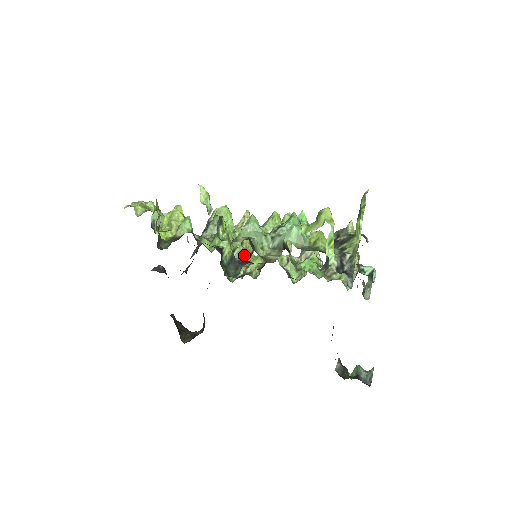
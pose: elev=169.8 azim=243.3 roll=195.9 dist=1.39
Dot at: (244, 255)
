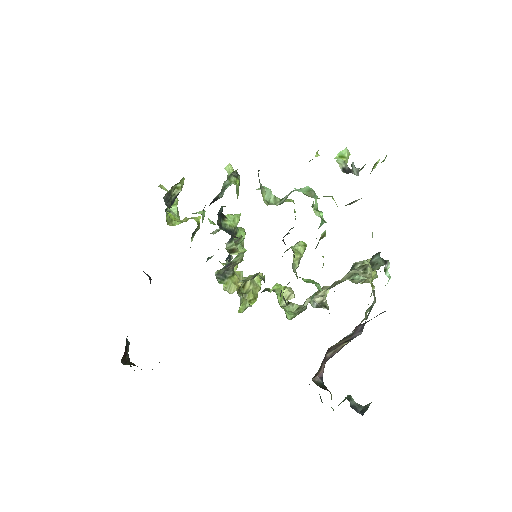
Dot at: occluded
